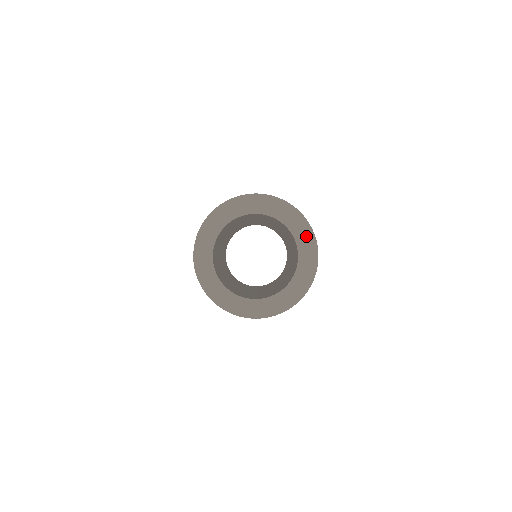
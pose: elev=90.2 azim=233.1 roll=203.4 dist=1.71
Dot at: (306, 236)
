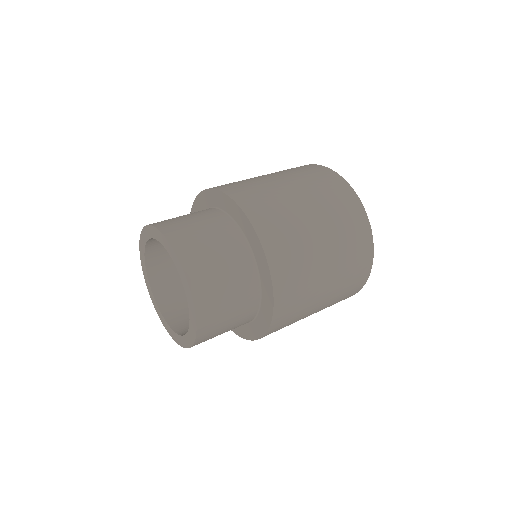
Dot at: (263, 319)
